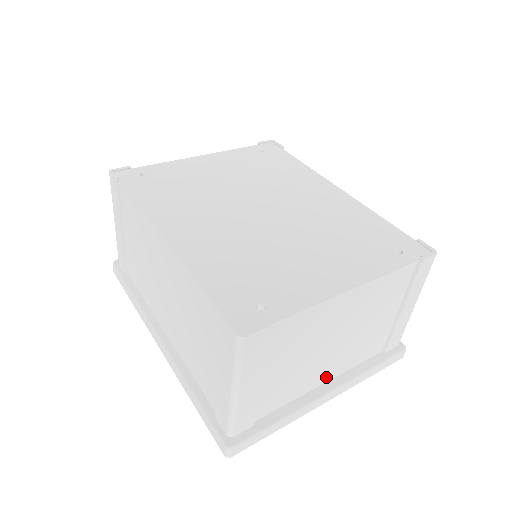
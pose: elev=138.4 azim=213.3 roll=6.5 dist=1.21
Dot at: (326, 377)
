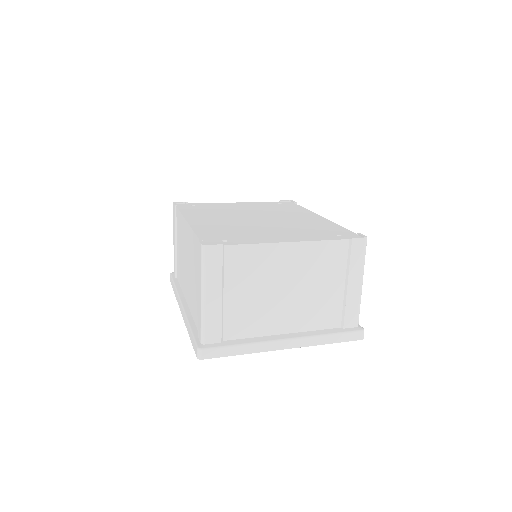
Dot at: (285, 328)
